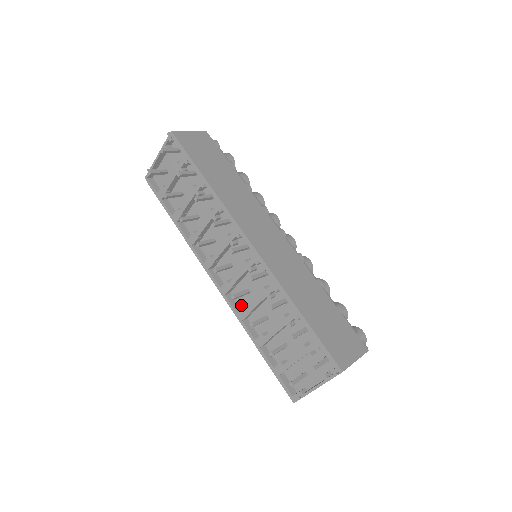
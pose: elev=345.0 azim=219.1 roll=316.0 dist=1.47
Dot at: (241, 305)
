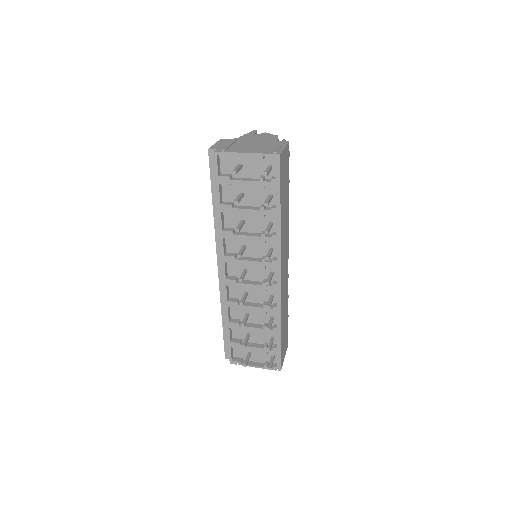
Dot at: (232, 294)
